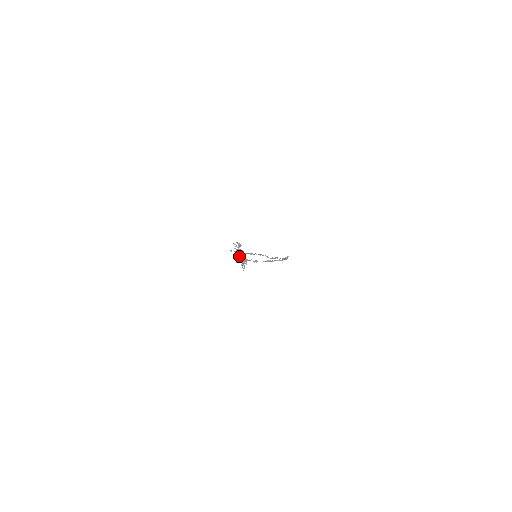
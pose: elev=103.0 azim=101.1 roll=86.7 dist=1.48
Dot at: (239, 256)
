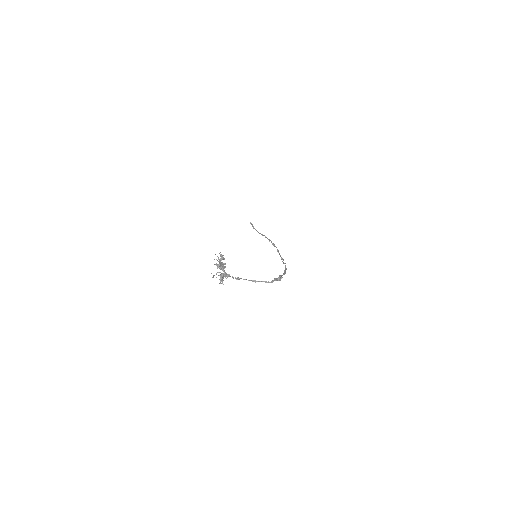
Dot at: occluded
